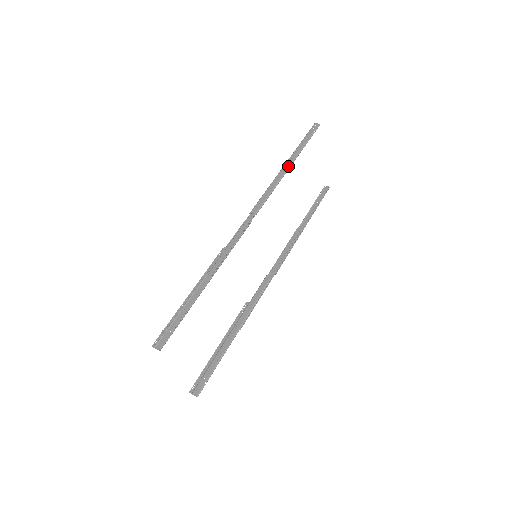
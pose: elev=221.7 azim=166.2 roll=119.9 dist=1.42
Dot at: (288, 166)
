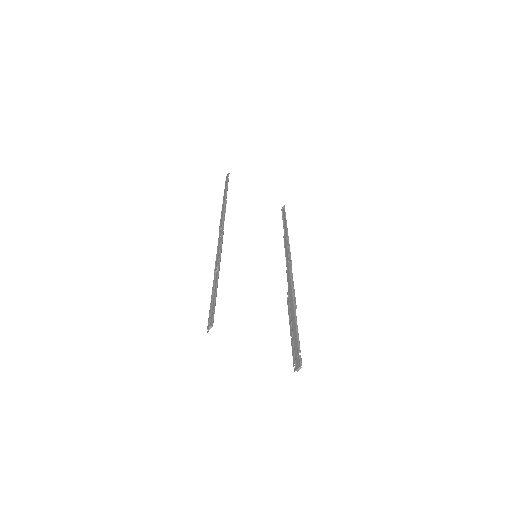
Dot at: (224, 198)
